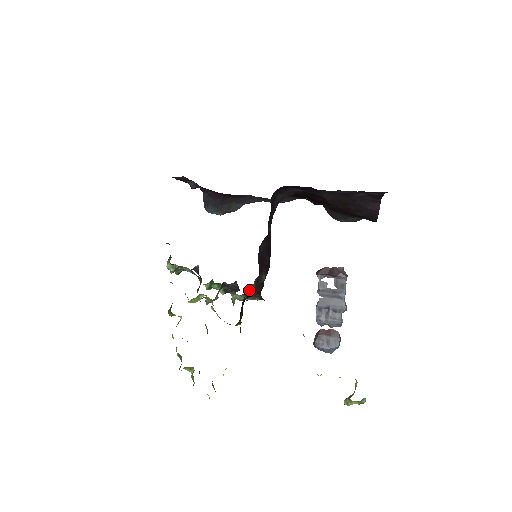
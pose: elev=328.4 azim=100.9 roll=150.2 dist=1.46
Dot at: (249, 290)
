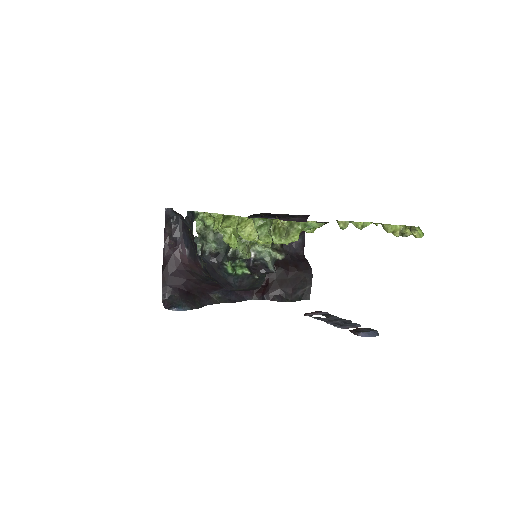
Dot at: occluded
